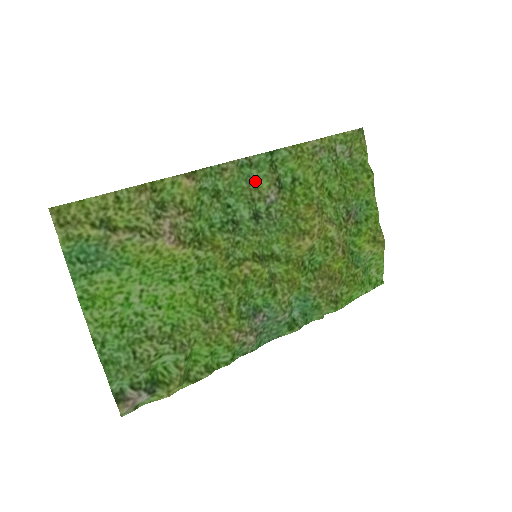
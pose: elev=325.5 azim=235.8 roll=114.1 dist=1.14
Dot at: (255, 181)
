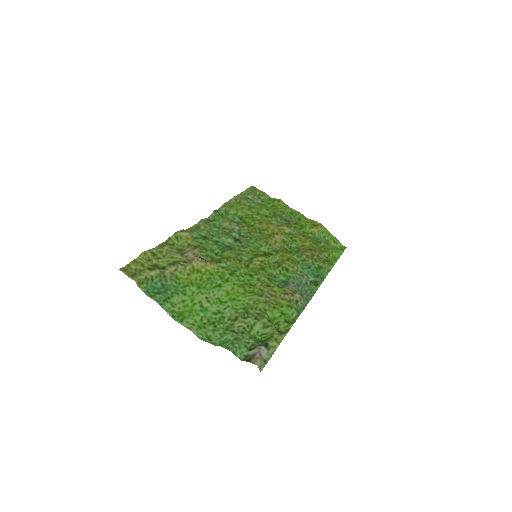
Dot at: (220, 226)
